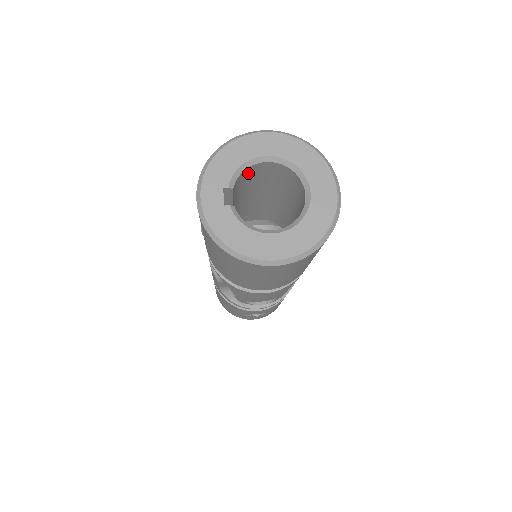
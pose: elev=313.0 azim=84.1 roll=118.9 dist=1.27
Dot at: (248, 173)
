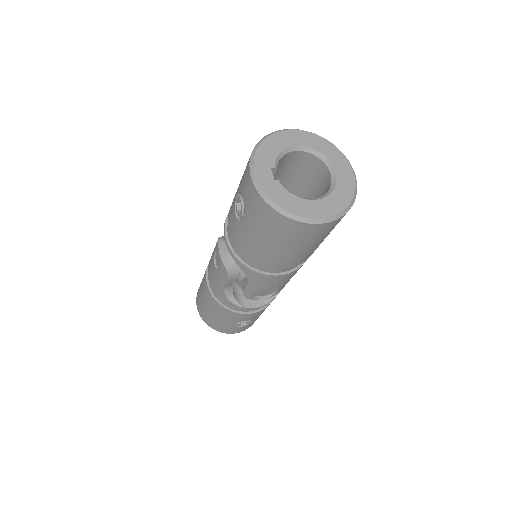
Dot at: (282, 161)
